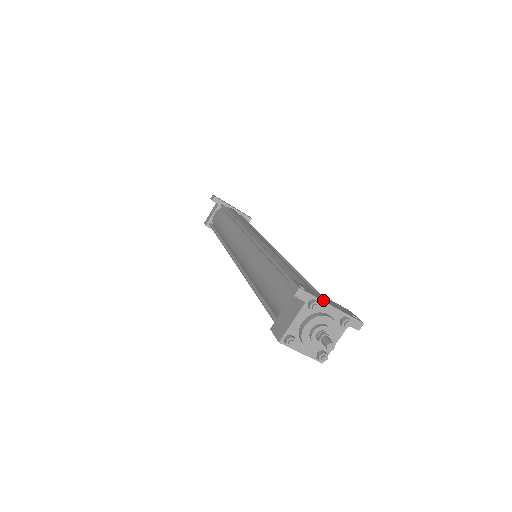
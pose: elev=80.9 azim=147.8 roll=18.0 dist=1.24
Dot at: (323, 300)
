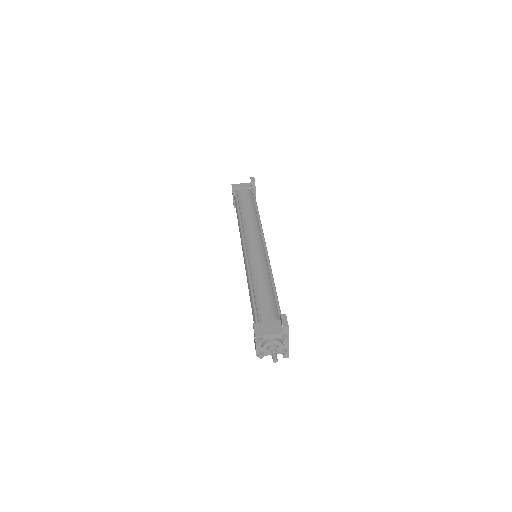
Dot at: occluded
